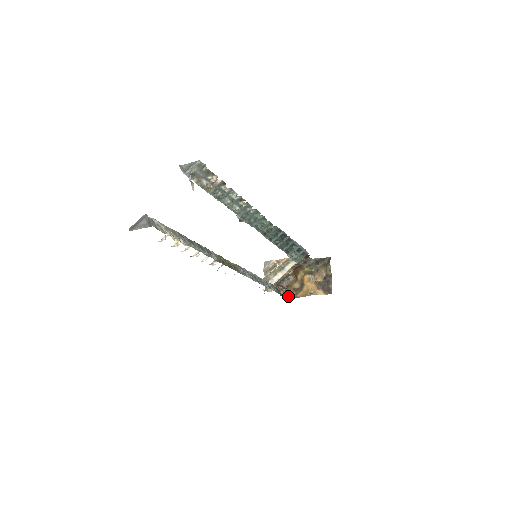
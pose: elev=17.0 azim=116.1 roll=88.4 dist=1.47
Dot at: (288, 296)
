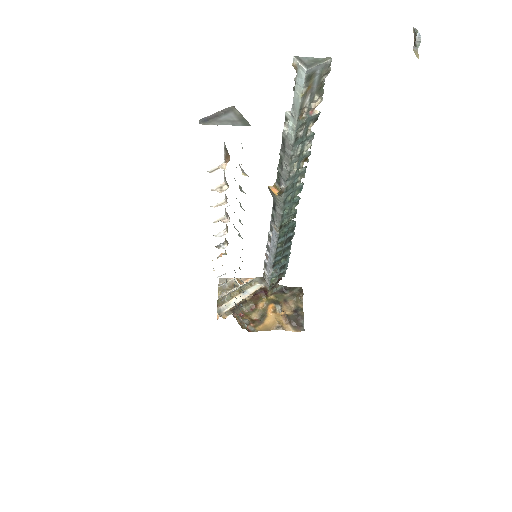
Dot at: (246, 327)
